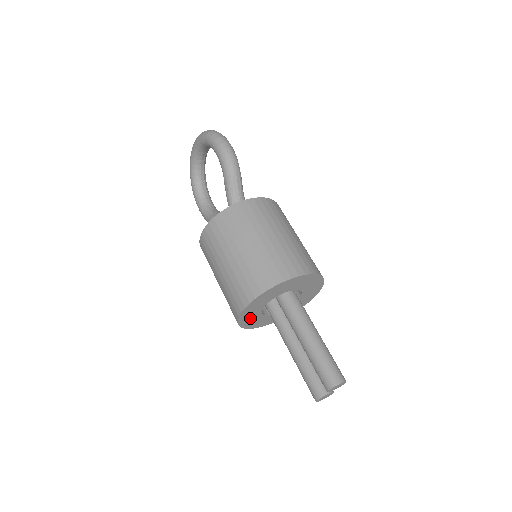
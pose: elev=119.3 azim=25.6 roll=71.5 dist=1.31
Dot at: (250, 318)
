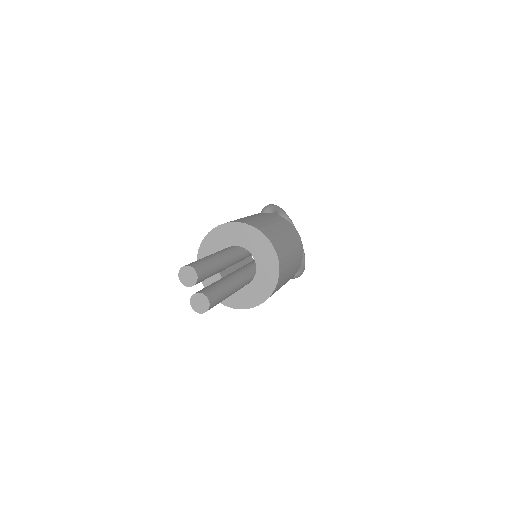
Dot at: occluded
